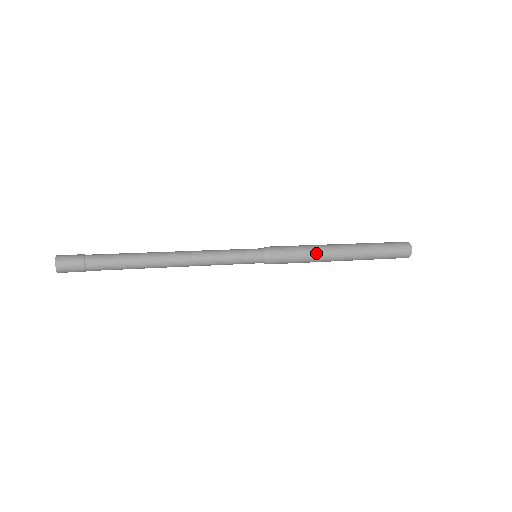
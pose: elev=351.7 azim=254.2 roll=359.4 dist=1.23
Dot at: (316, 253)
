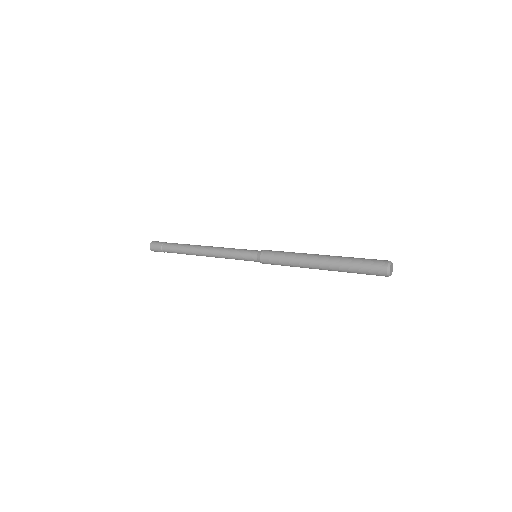
Dot at: (295, 259)
